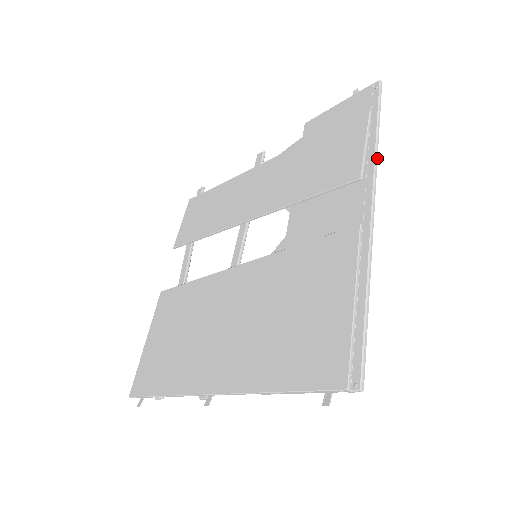
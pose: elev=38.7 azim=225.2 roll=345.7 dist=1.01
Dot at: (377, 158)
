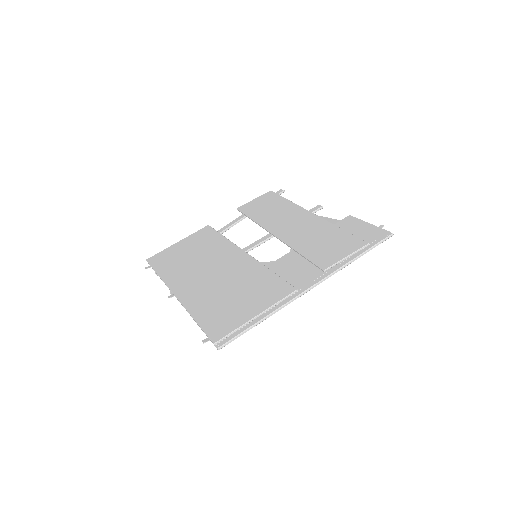
Dot at: (341, 269)
